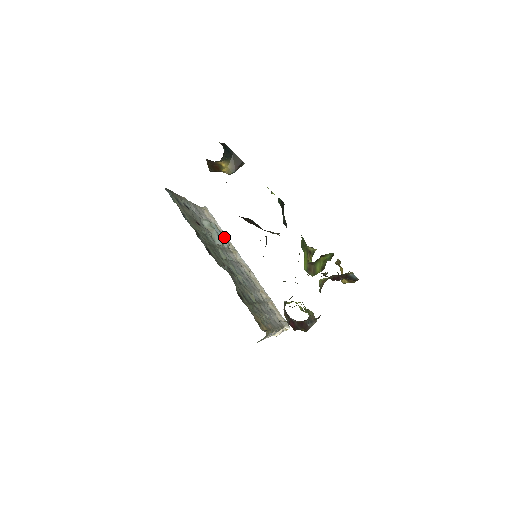
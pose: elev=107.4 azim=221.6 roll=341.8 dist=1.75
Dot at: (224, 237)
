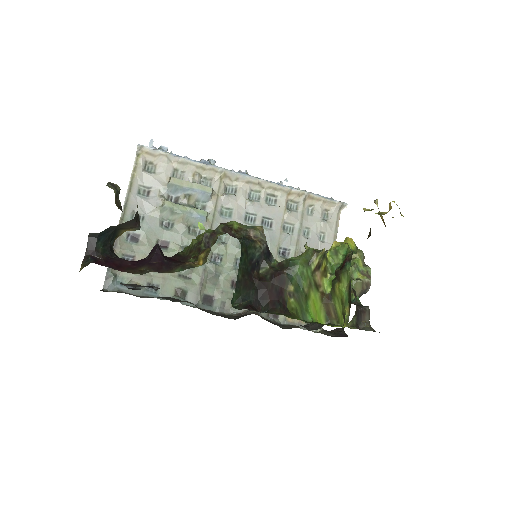
Dot at: (198, 188)
